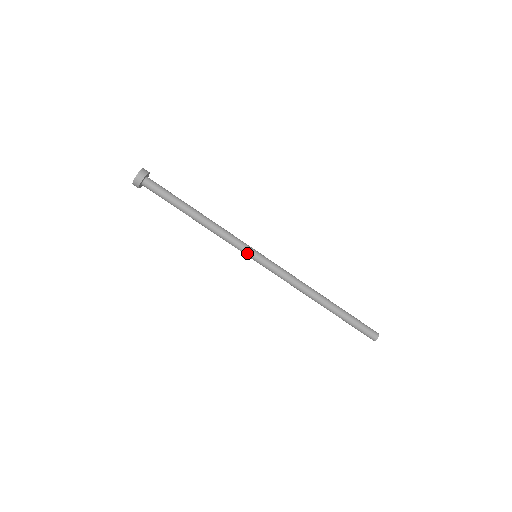
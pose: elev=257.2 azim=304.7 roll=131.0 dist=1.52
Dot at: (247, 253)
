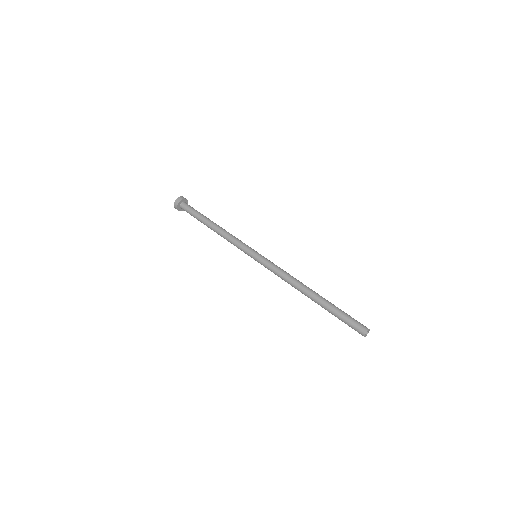
Dot at: (247, 253)
